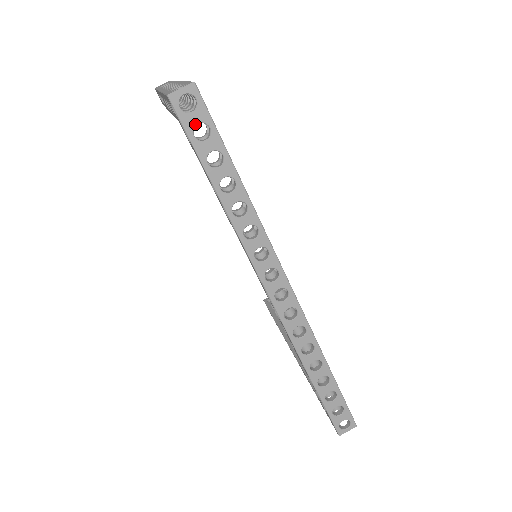
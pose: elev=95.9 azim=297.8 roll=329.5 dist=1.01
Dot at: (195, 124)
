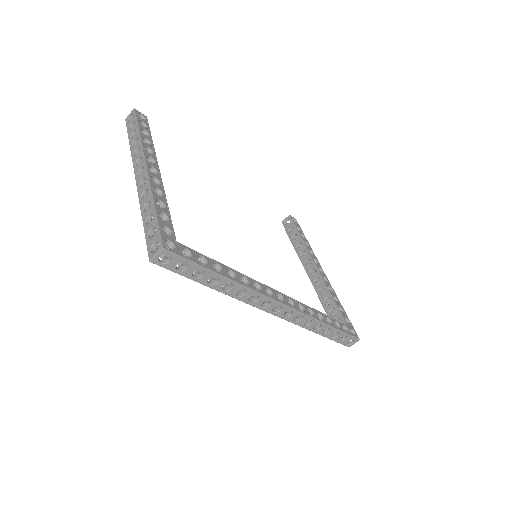
Dot at: (175, 265)
